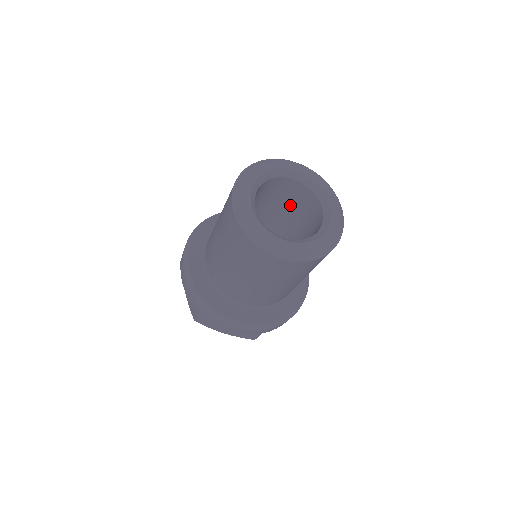
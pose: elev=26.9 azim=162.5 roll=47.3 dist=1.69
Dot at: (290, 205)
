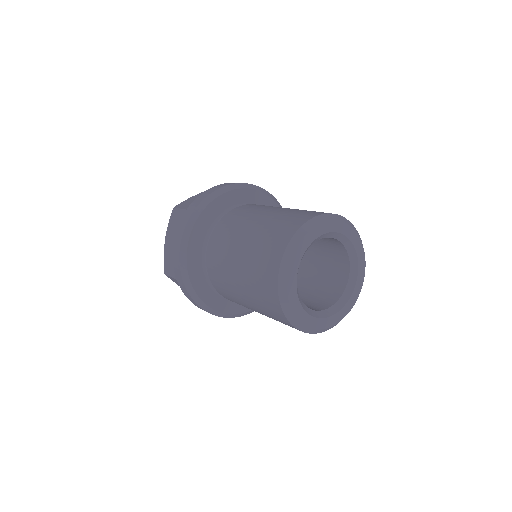
Dot at: occluded
